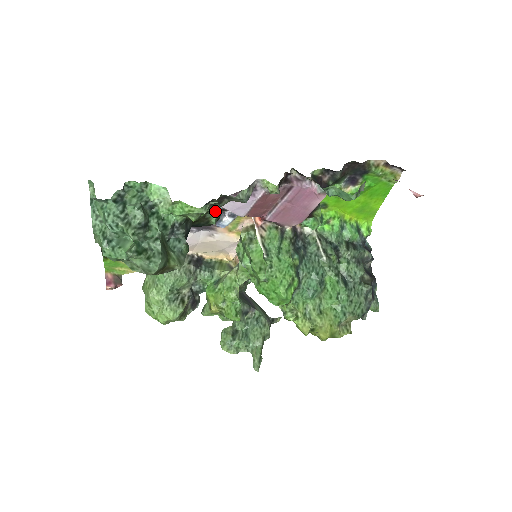
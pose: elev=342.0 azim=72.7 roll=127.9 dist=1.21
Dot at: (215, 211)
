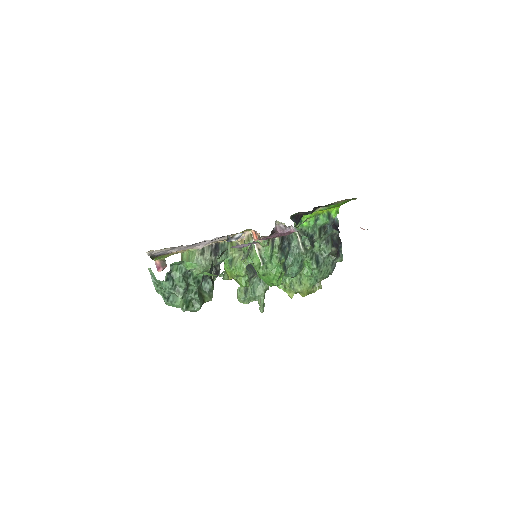
Dot at: occluded
